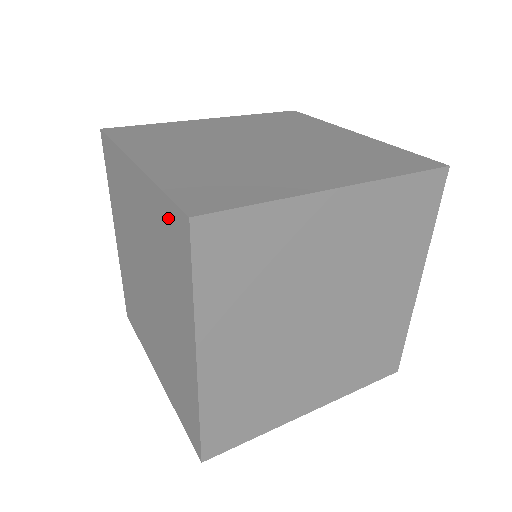
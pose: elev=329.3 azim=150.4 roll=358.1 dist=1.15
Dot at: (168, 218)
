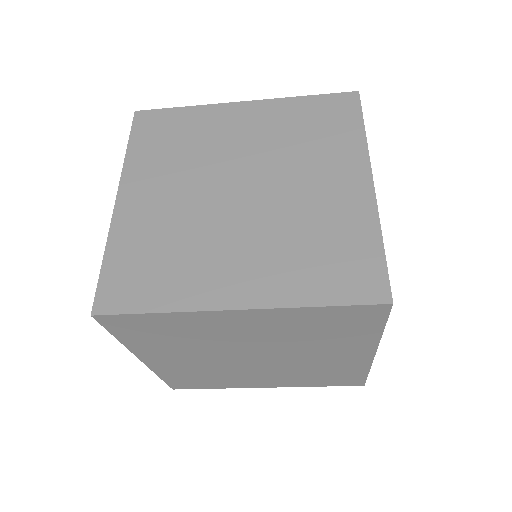
Dot at: (320, 106)
